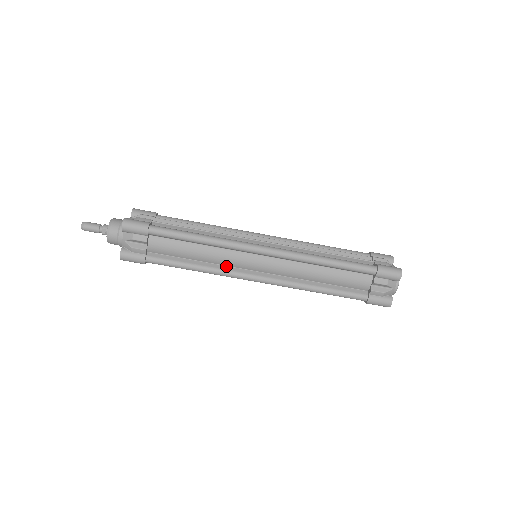
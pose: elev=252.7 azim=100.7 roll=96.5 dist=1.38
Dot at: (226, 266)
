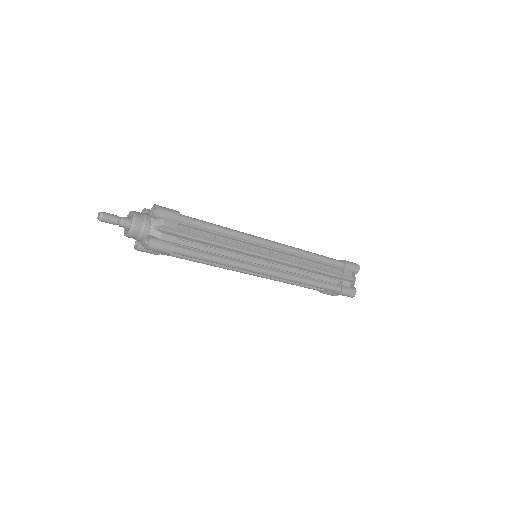
Dot at: occluded
